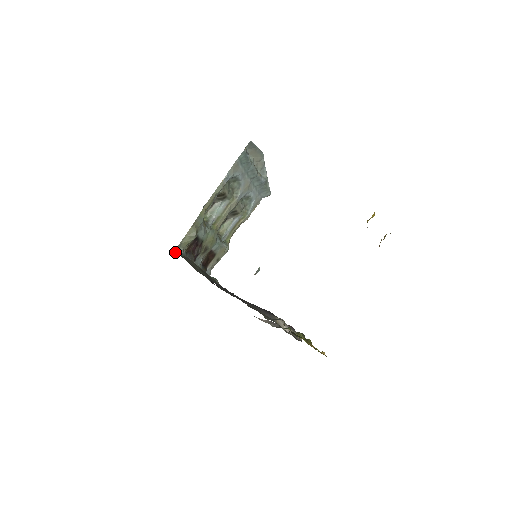
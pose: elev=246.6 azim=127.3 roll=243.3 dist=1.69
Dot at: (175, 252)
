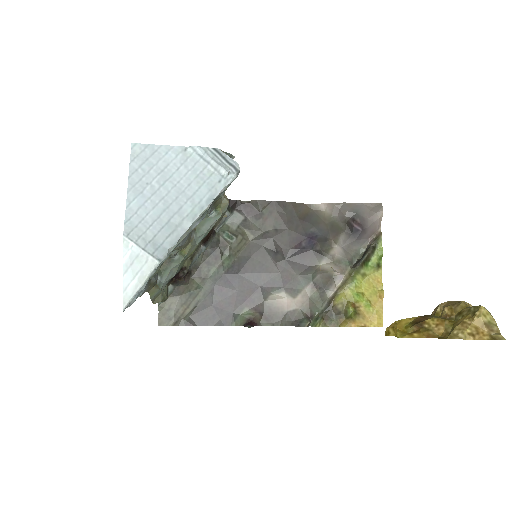
Dot at: (159, 310)
